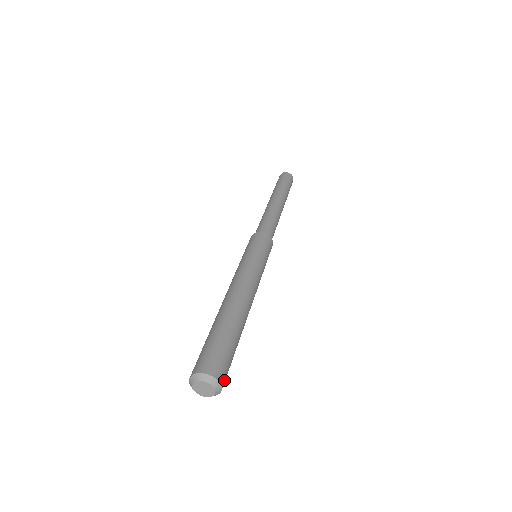
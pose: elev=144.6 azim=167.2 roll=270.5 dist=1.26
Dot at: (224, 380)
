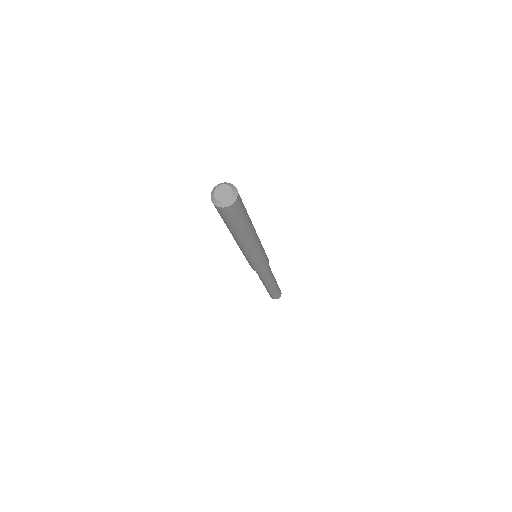
Dot at: (239, 196)
